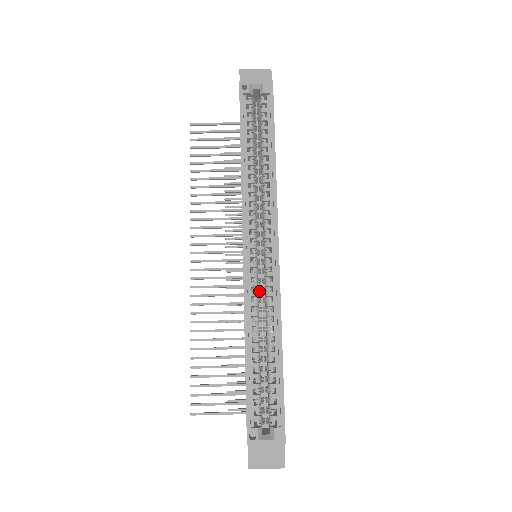
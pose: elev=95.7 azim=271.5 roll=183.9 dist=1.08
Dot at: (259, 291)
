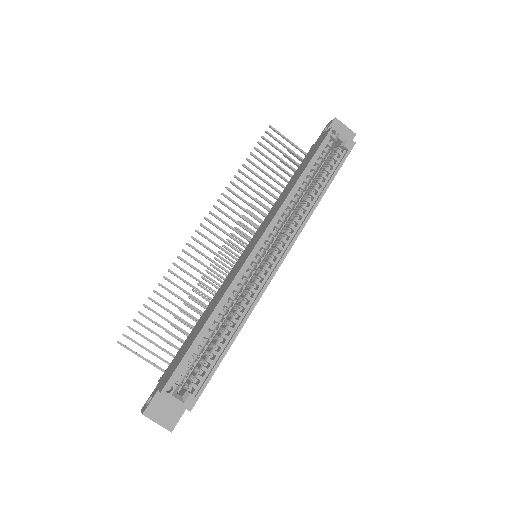
Dot at: (246, 283)
